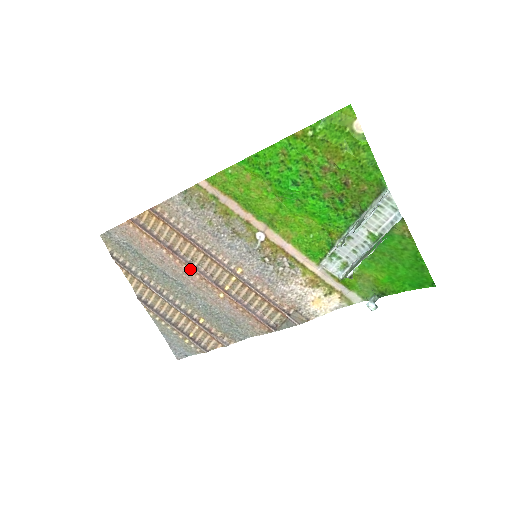
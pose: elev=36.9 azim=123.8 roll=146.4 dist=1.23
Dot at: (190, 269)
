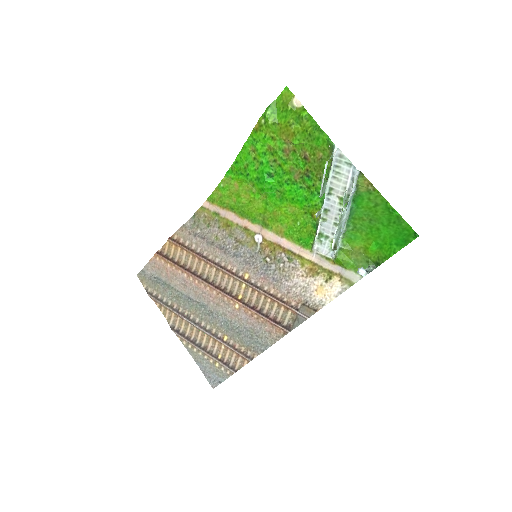
Dot at: (207, 286)
